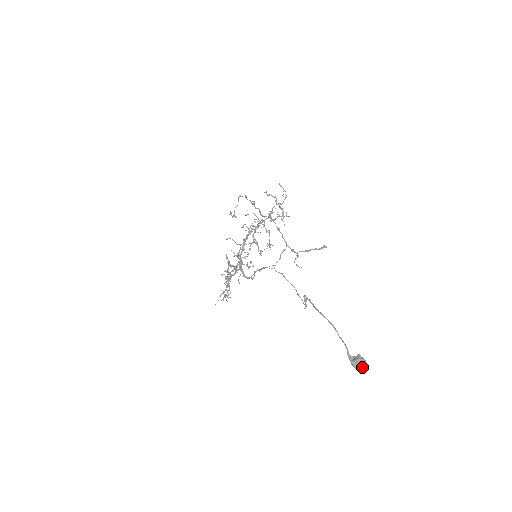
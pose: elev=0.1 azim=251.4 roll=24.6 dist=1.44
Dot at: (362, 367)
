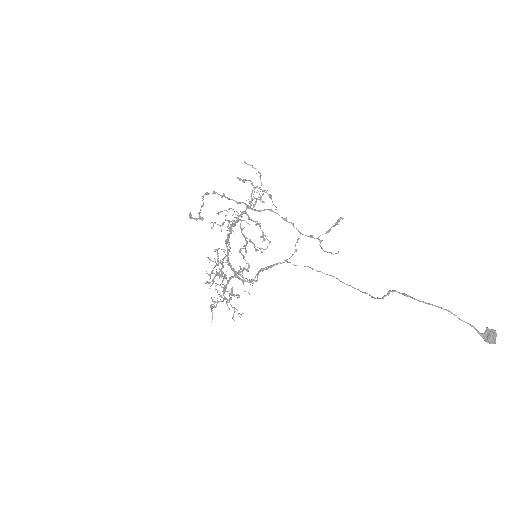
Dot at: (495, 339)
